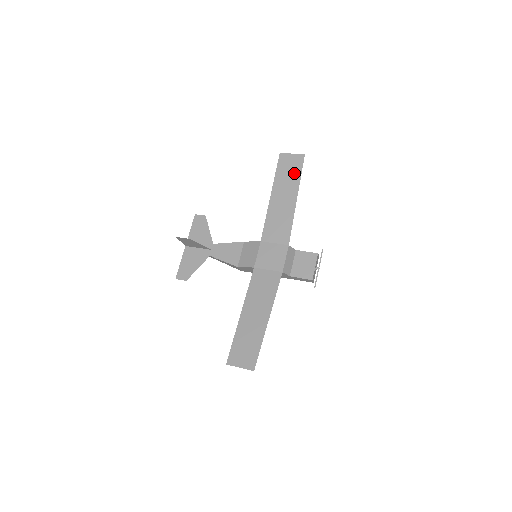
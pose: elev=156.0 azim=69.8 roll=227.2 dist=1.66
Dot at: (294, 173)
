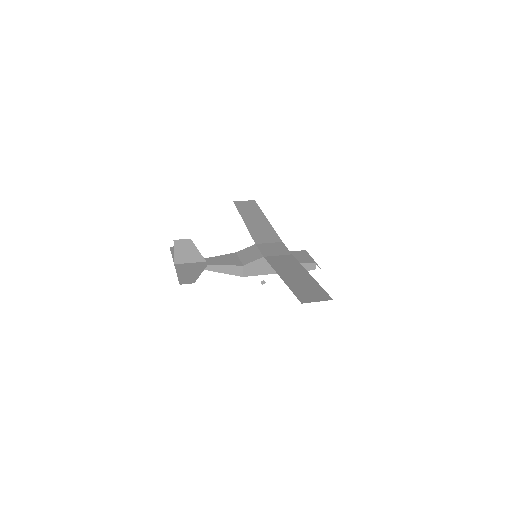
Dot at: (254, 208)
